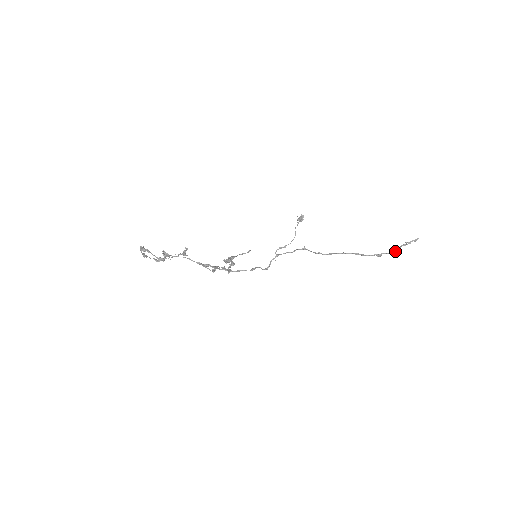
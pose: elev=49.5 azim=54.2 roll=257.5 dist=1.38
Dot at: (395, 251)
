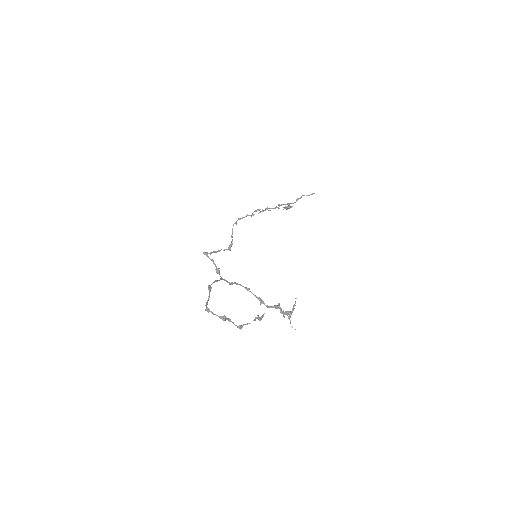
Dot at: occluded
